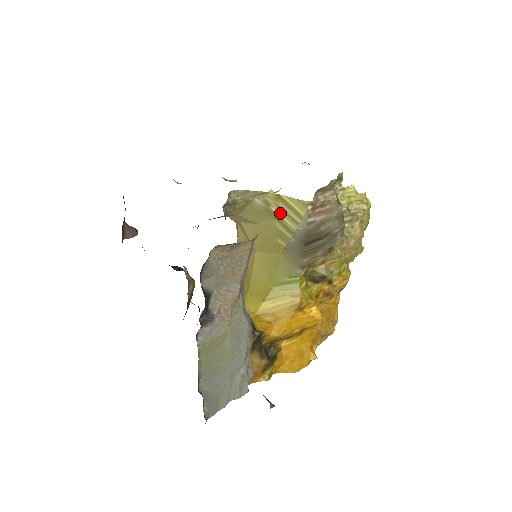
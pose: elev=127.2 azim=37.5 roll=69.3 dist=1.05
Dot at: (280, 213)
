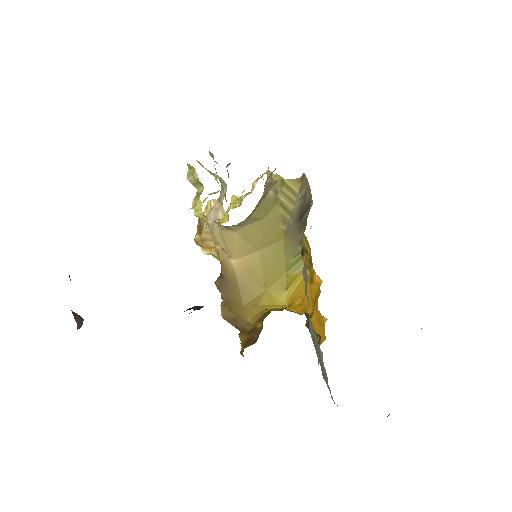
Dot at: (283, 198)
